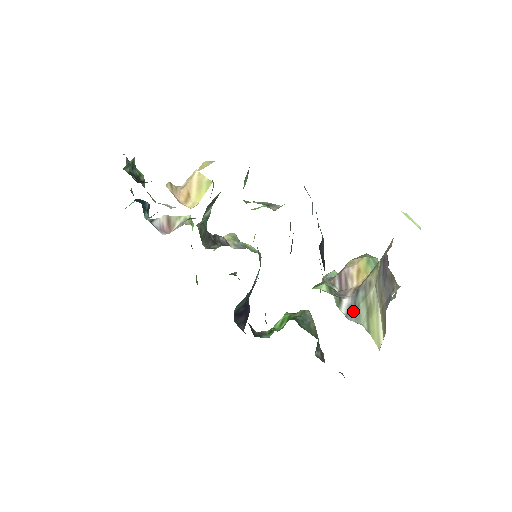
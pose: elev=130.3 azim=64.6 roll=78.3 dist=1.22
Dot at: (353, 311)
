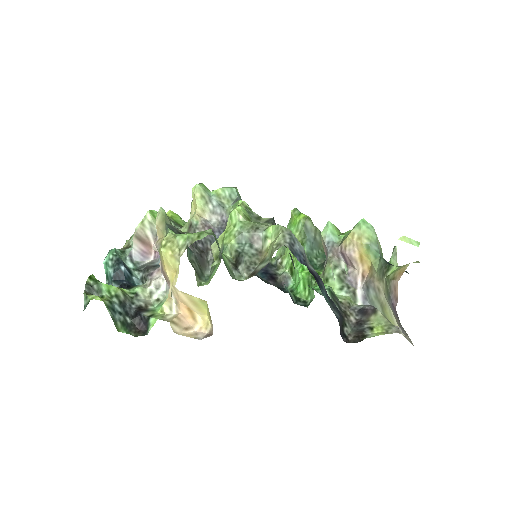
Dot at: (368, 301)
